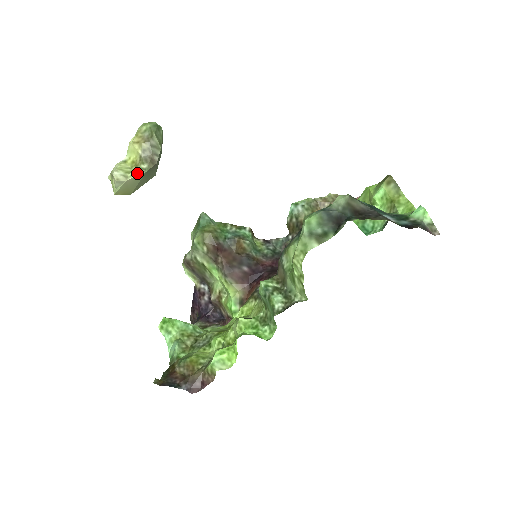
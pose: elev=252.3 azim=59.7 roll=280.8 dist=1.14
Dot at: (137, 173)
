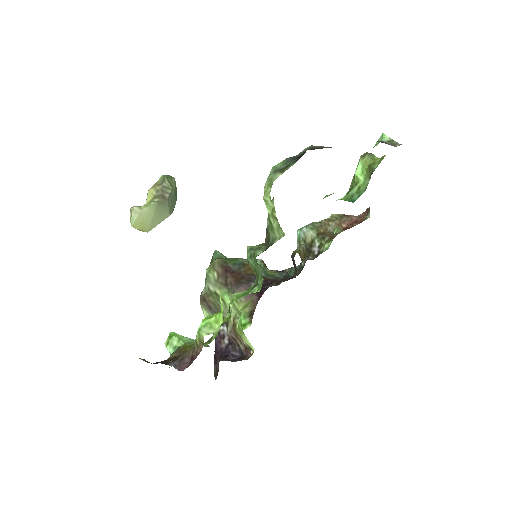
Dot at: (150, 205)
